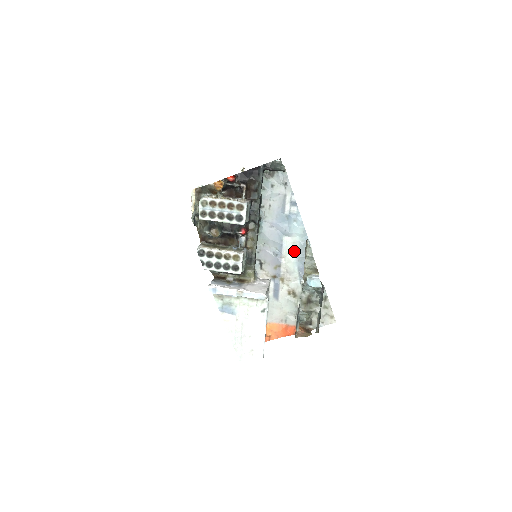
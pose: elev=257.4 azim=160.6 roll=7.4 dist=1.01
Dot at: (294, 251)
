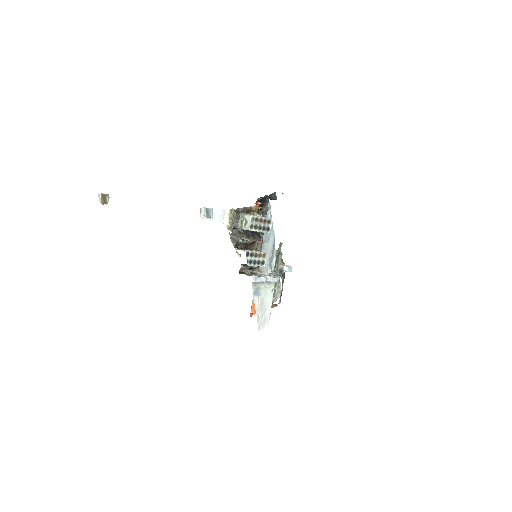
Dot at: (268, 252)
